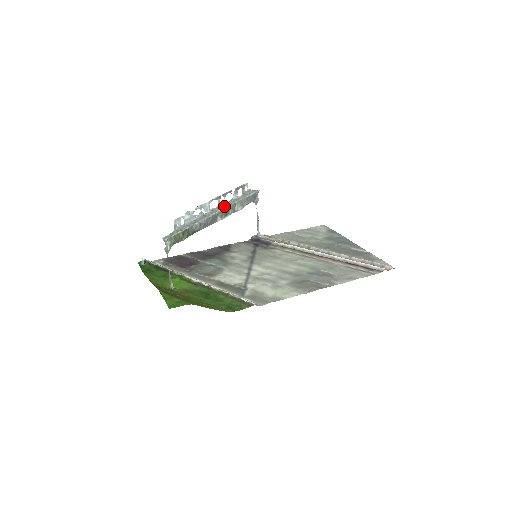
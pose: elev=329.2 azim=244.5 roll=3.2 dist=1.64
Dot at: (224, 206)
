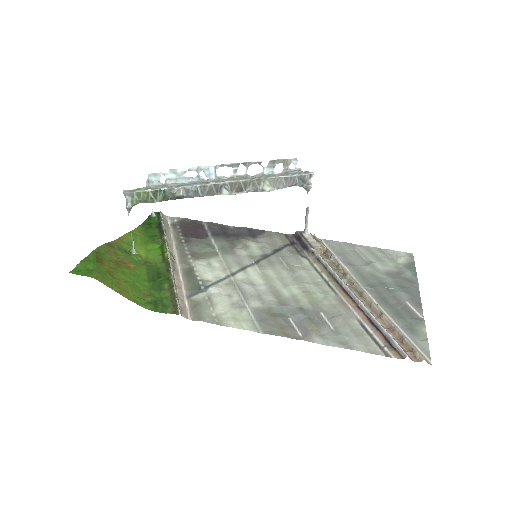
Dot at: (240, 178)
